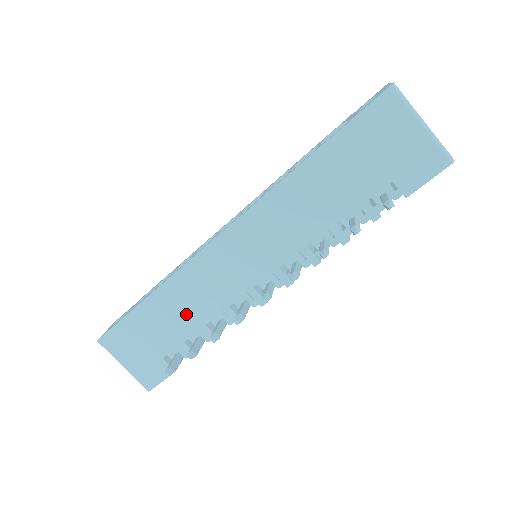
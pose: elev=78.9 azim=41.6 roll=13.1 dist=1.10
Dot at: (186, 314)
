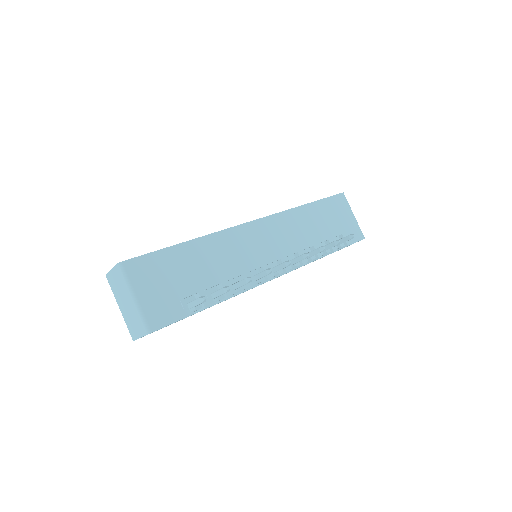
Dot at: (214, 267)
